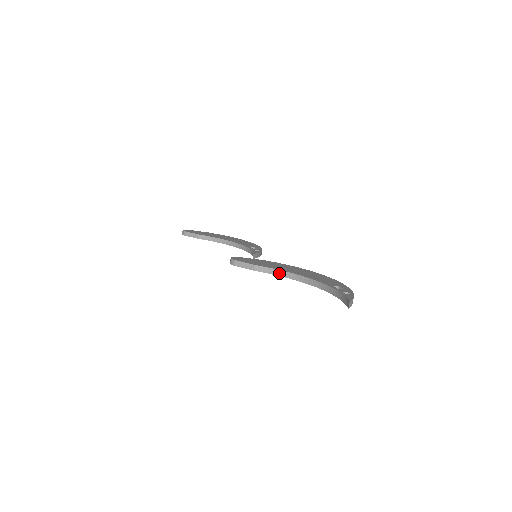
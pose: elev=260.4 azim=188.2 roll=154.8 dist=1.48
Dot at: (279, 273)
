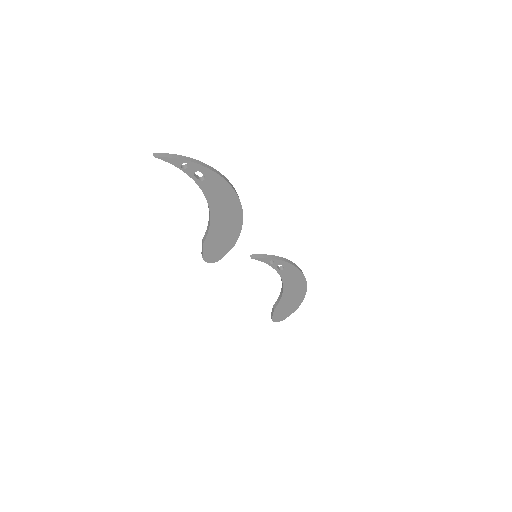
Dot at: (209, 224)
